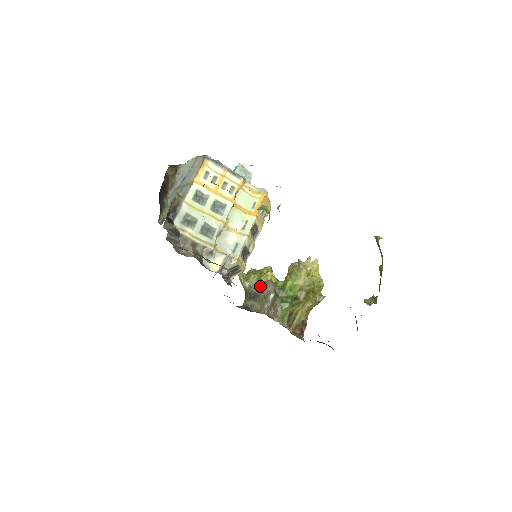
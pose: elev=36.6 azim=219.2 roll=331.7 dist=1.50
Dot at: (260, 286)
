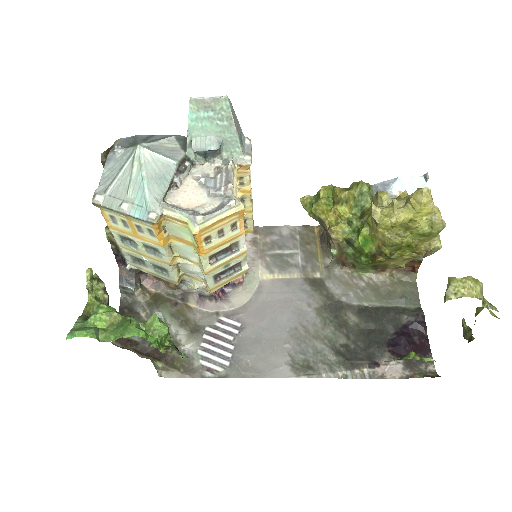
Dot at: occluded
